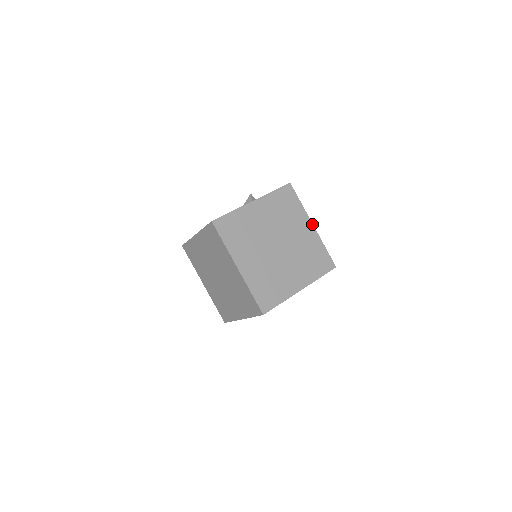
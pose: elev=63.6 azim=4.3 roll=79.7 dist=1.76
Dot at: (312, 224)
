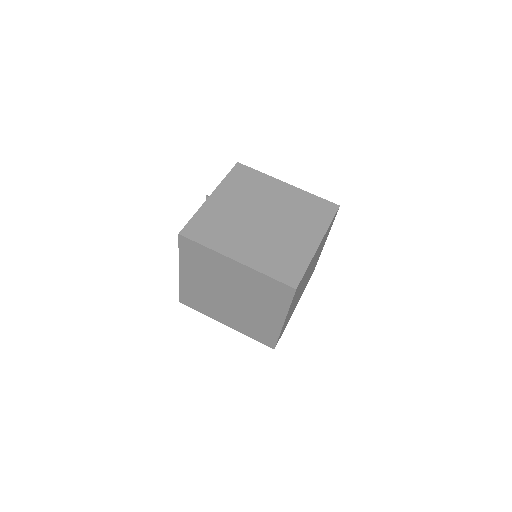
Dot at: (286, 183)
